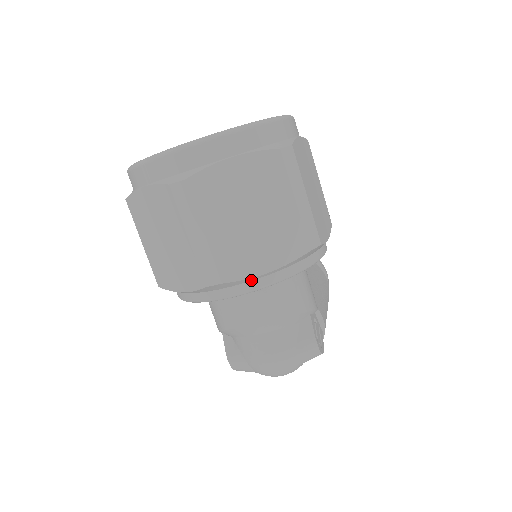
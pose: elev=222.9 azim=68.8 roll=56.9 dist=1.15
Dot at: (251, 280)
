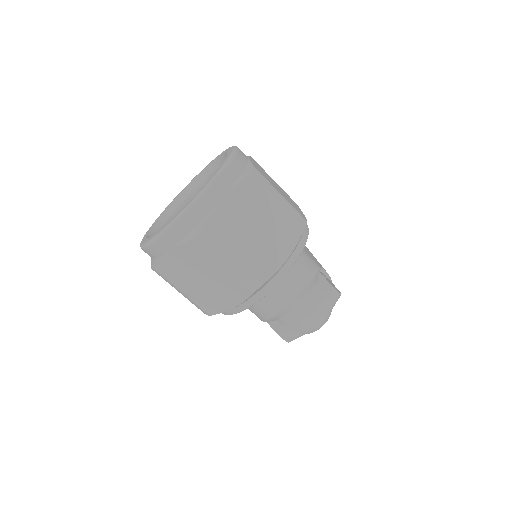
Dot at: (278, 271)
